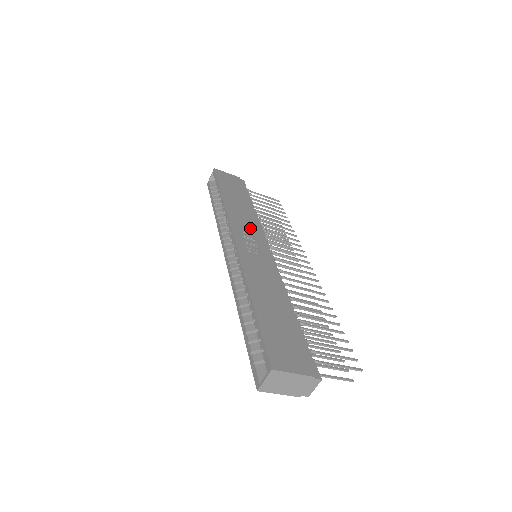
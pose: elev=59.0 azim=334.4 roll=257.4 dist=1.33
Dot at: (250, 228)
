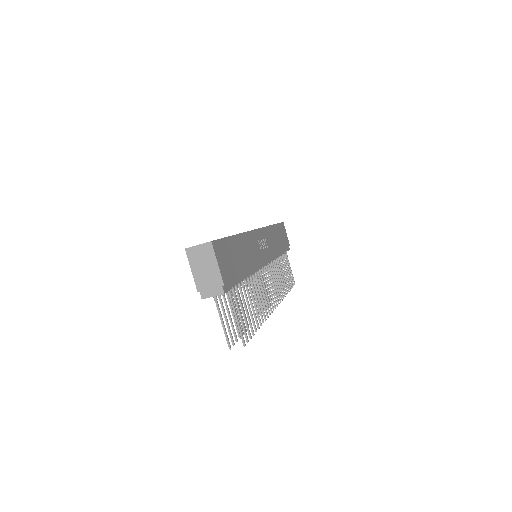
Dot at: (270, 246)
